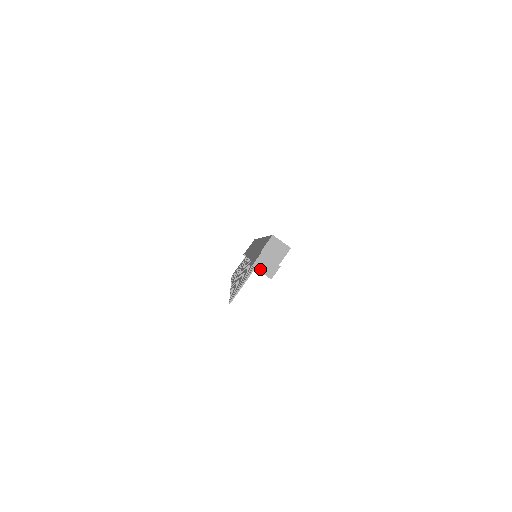
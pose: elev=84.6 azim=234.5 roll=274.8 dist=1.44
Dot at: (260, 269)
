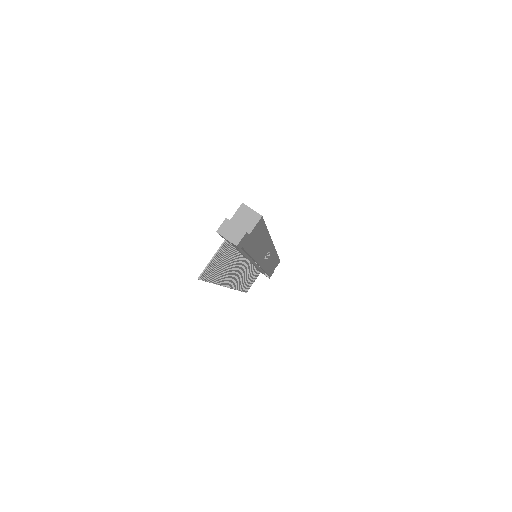
Dot at: (225, 235)
